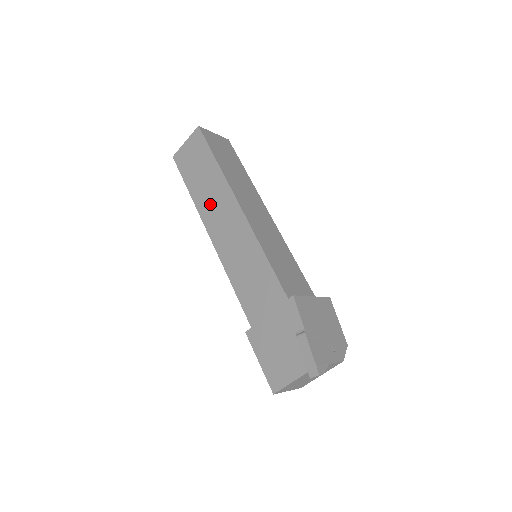
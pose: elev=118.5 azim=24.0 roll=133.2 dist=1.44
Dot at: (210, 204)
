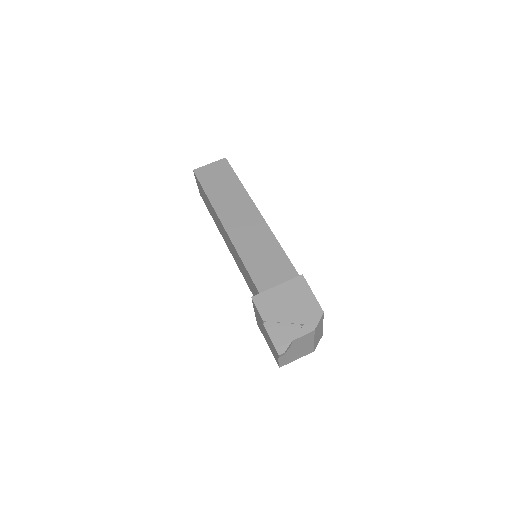
Dot at: (219, 228)
